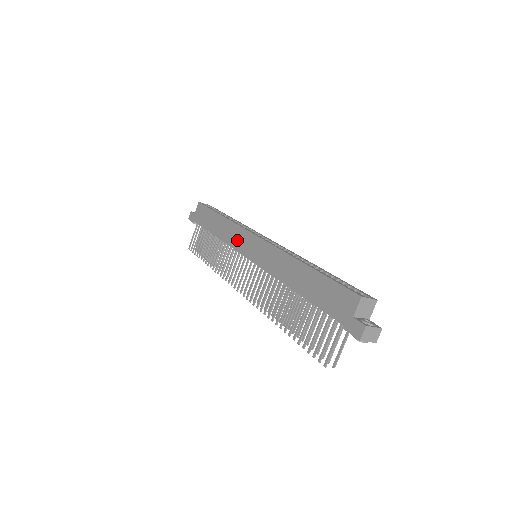
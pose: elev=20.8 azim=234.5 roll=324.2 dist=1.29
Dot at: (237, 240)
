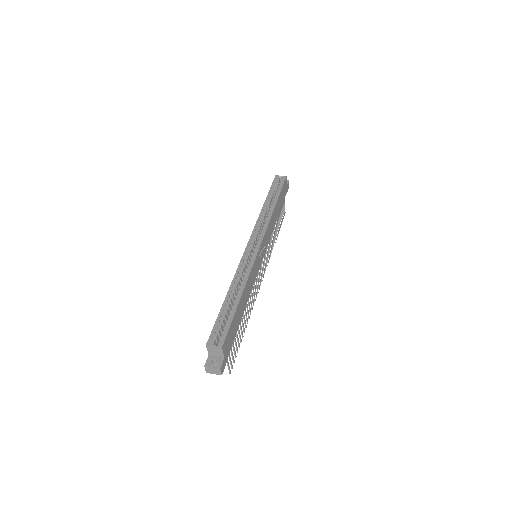
Dot at: occluded
